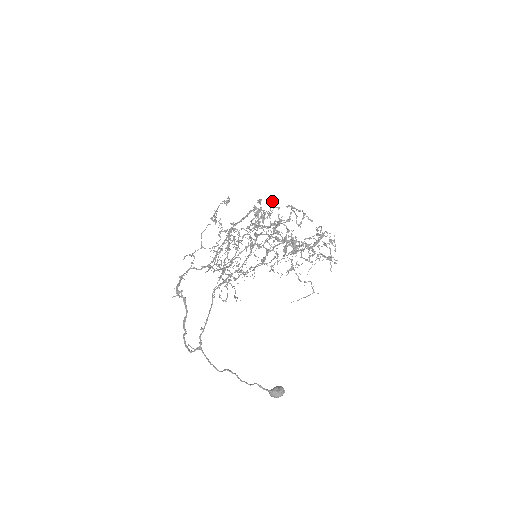
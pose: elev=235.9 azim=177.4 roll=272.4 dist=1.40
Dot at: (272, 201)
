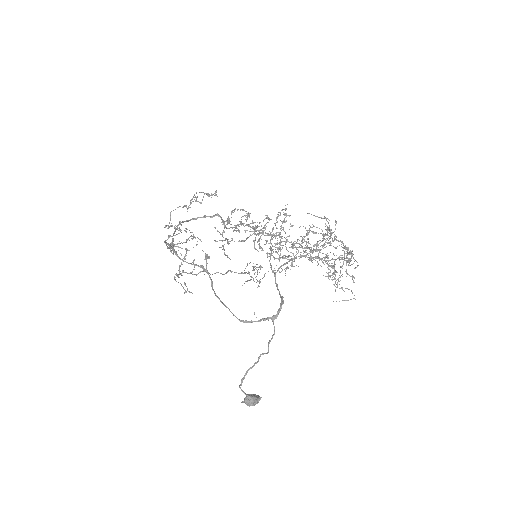
Dot at: occluded
